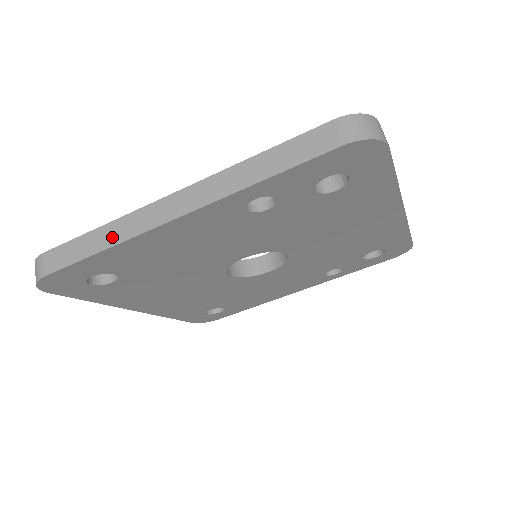
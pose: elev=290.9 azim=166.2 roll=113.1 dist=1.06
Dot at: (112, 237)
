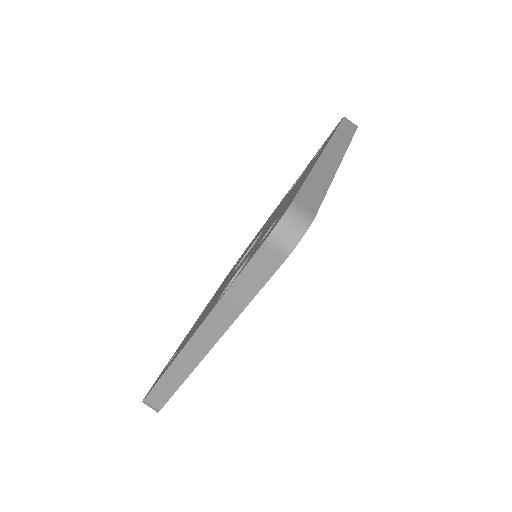
Dot at: (179, 375)
